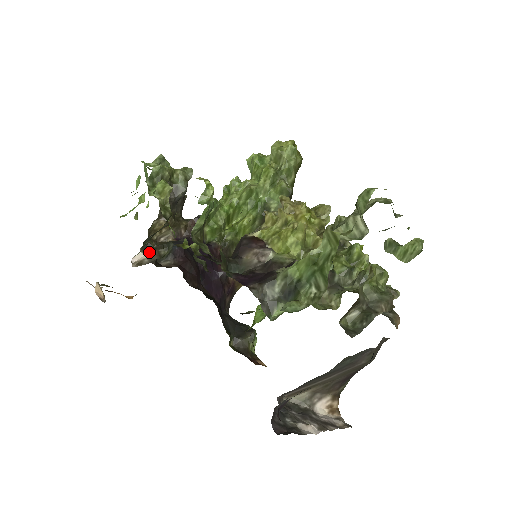
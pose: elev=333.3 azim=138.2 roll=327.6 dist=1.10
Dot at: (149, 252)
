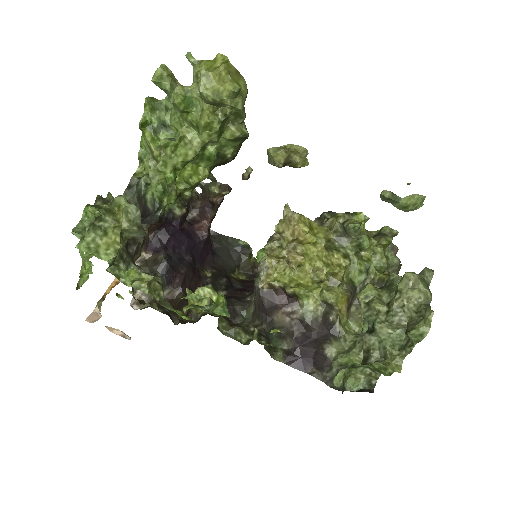
Dot at: occluded
